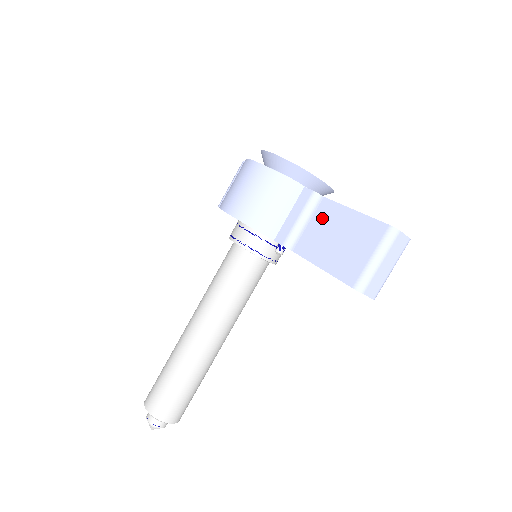
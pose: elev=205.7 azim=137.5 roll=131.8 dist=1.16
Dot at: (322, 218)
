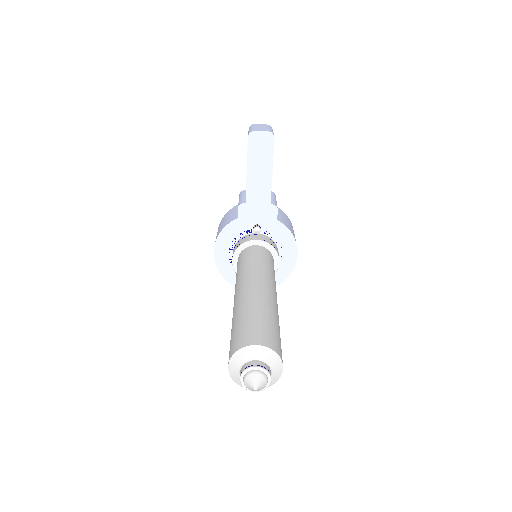
Dot at: occluded
